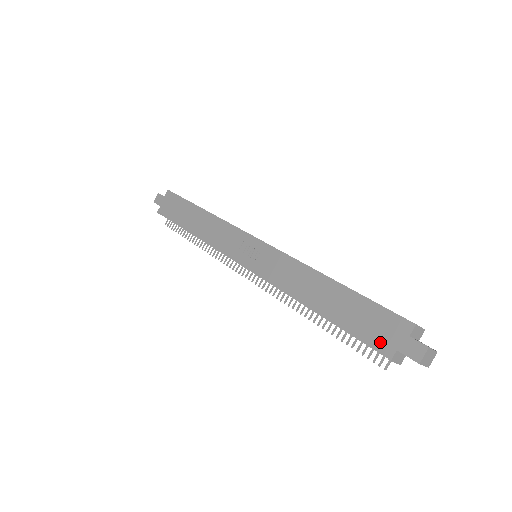
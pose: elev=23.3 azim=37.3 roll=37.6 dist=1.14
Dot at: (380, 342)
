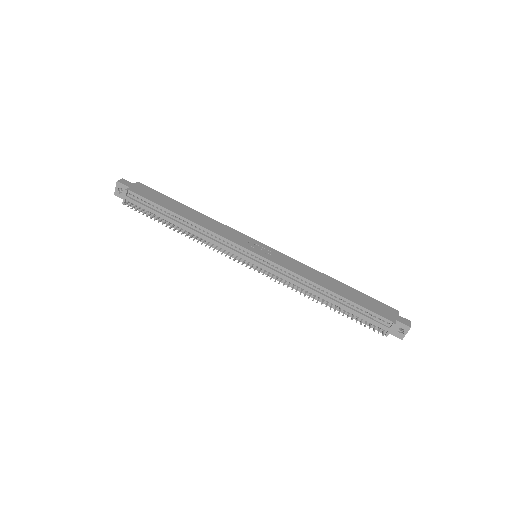
Dot at: (385, 315)
